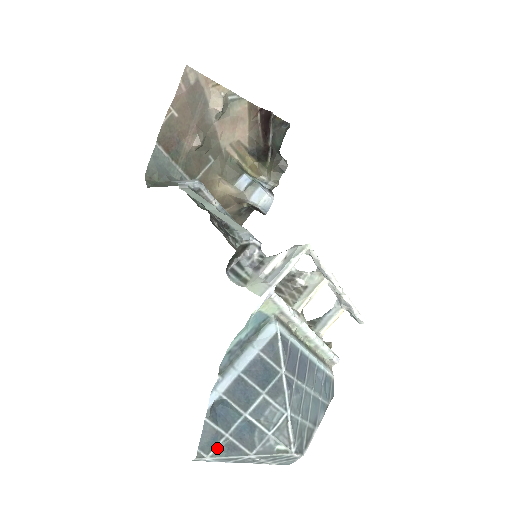
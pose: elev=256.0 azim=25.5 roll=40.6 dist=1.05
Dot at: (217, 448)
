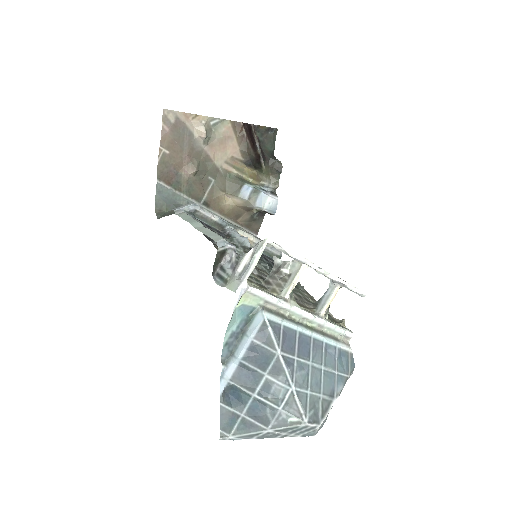
Dot at: (236, 427)
